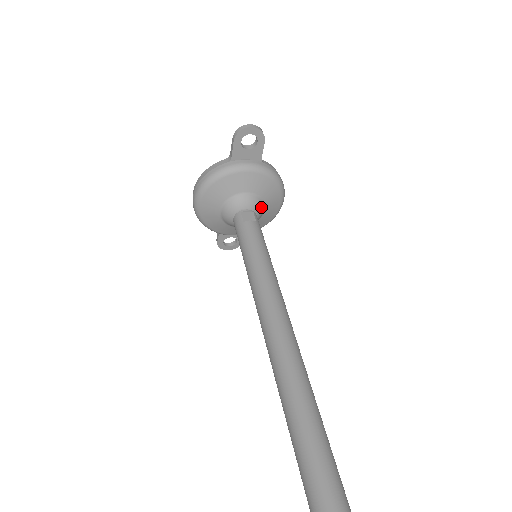
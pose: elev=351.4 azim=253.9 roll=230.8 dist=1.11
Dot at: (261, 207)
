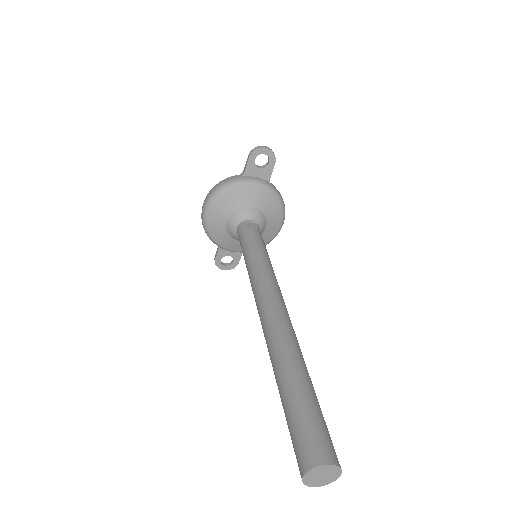
Dot at: (263, 222)
